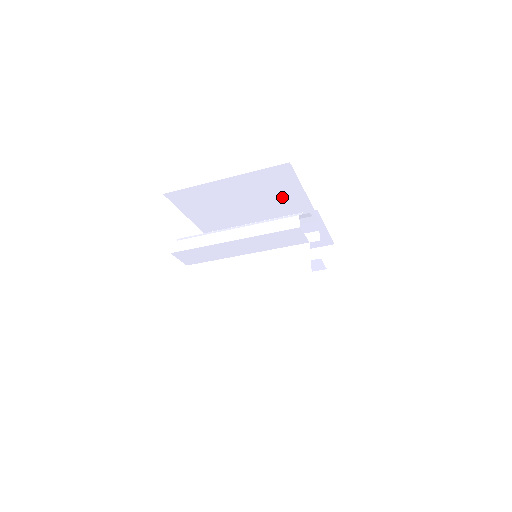
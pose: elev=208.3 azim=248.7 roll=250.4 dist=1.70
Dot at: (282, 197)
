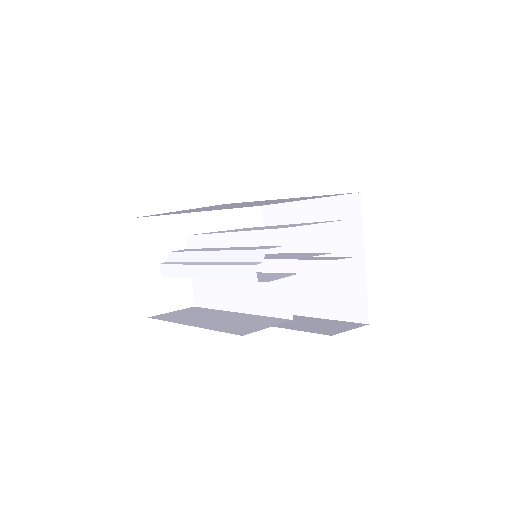
Dot at: (258, 202)
